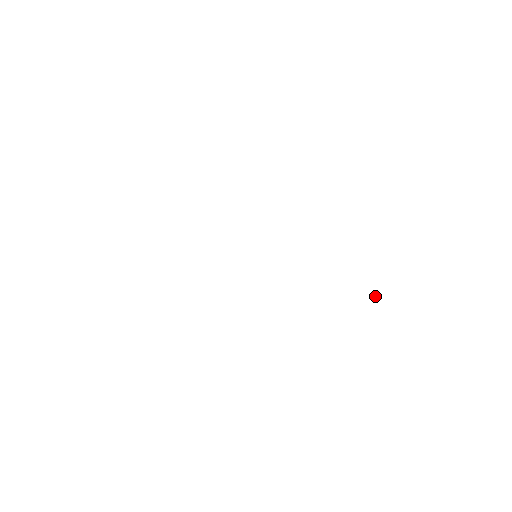
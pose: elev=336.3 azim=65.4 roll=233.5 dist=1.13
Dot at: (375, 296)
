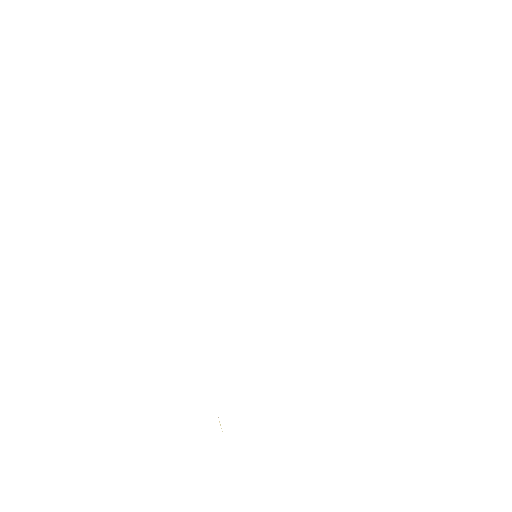
Dot at: occluded
